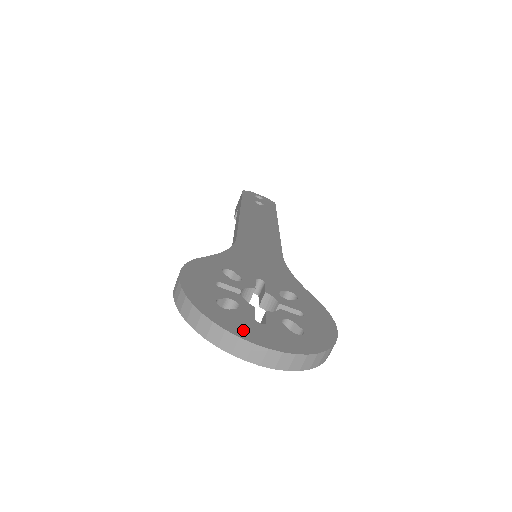
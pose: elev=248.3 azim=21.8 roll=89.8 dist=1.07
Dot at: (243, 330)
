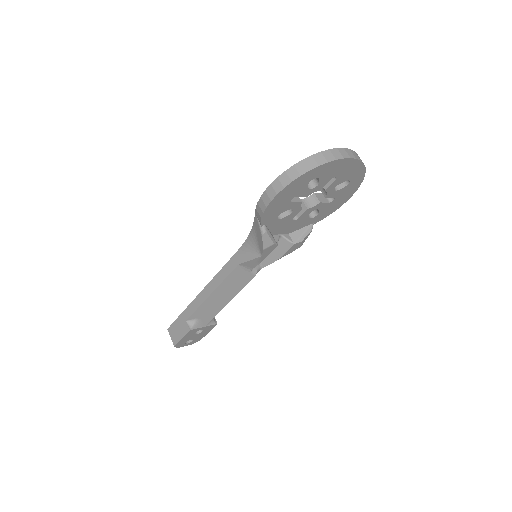
Dot at: occluded
